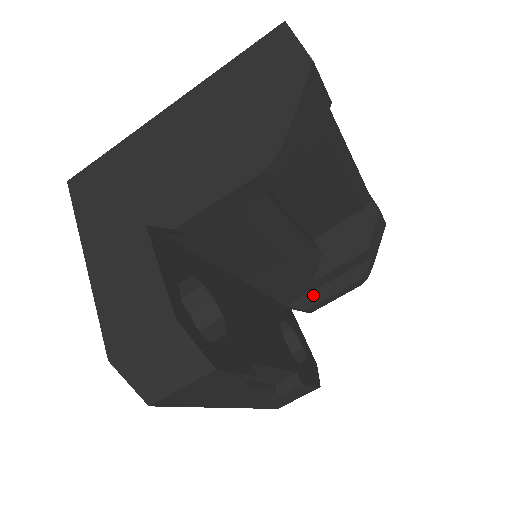
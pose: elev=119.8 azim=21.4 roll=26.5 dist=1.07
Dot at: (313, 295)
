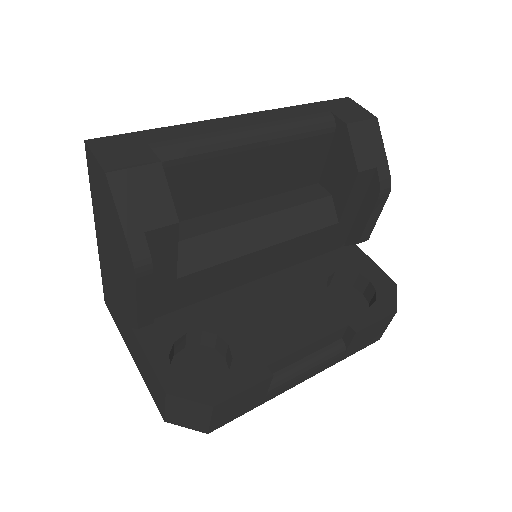
Dot at: (355, 227)
